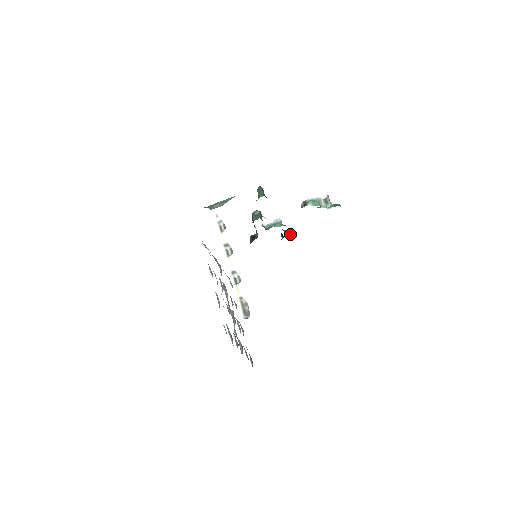
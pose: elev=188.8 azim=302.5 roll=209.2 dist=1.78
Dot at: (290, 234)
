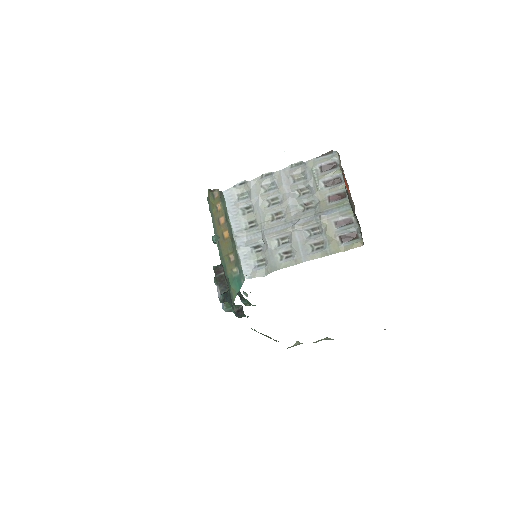
Dot at: occluded
